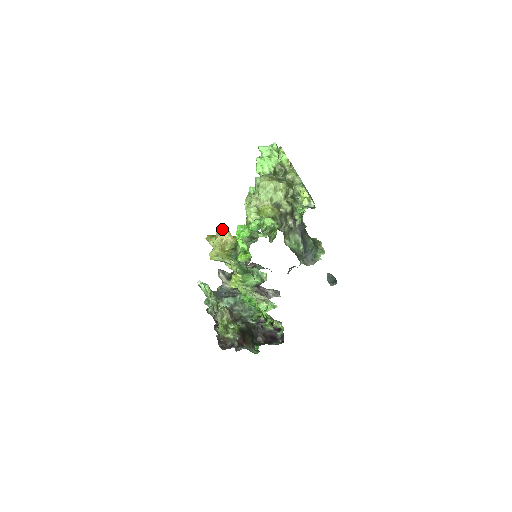
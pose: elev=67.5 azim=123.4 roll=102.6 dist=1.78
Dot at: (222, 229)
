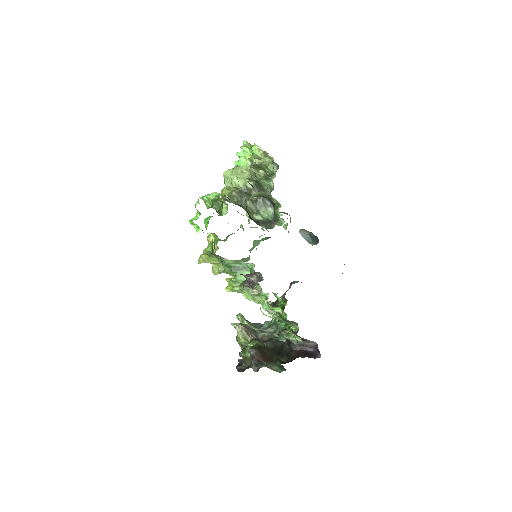
Dot at: (208, 236)
